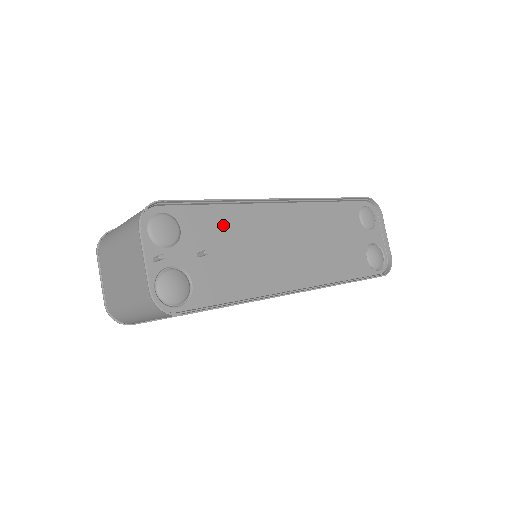
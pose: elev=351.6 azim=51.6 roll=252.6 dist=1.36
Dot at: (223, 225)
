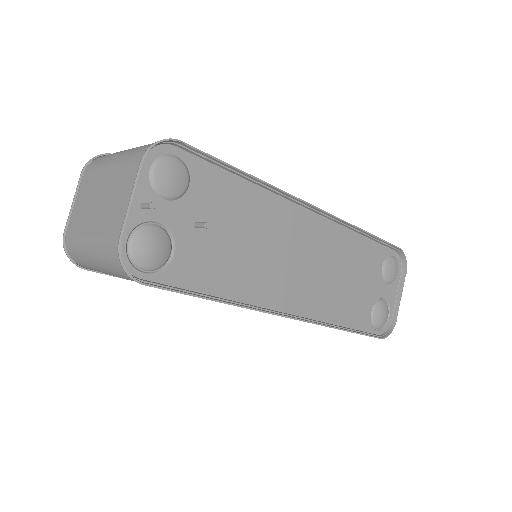
Dot at: (239, 204)
